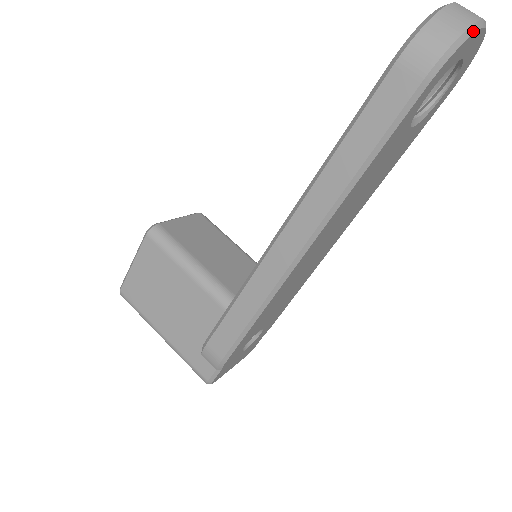
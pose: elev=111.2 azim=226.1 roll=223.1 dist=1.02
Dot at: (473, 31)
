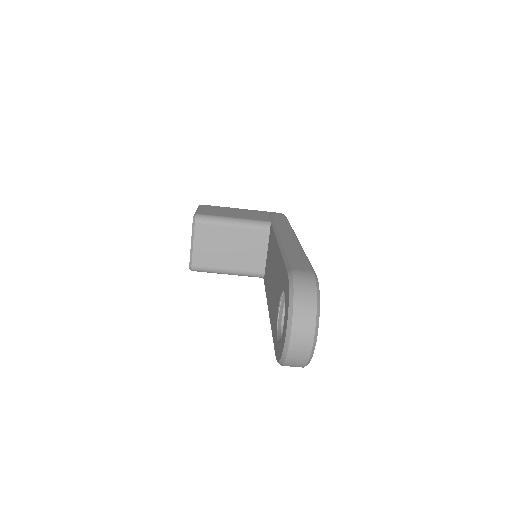
Dot at: (310, 360)
